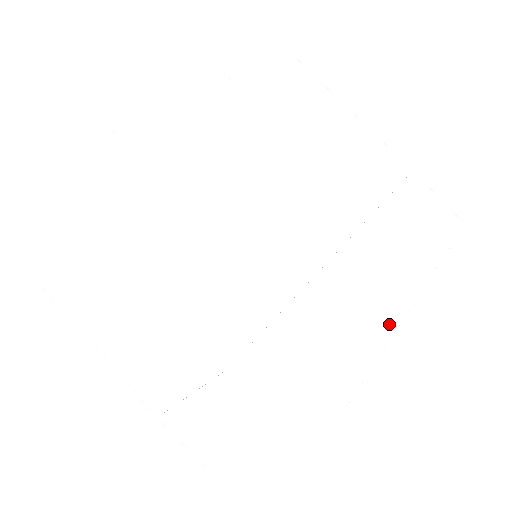
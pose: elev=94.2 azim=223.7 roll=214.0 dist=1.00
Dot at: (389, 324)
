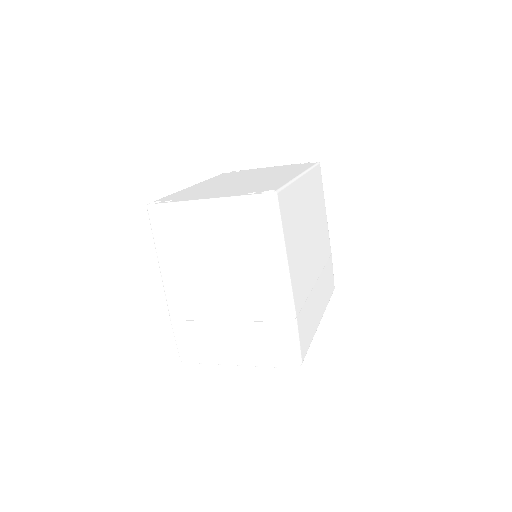
Dot at: (317, 324)
